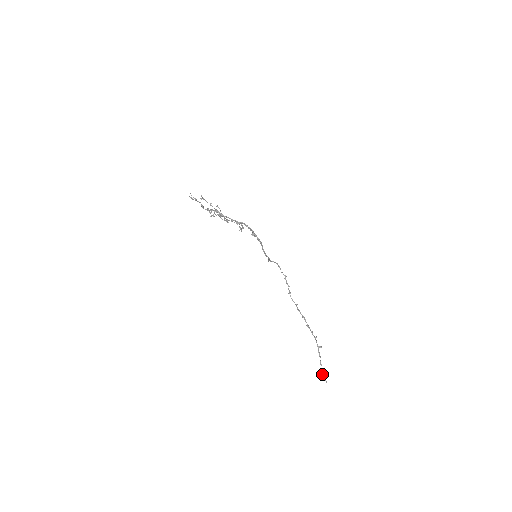
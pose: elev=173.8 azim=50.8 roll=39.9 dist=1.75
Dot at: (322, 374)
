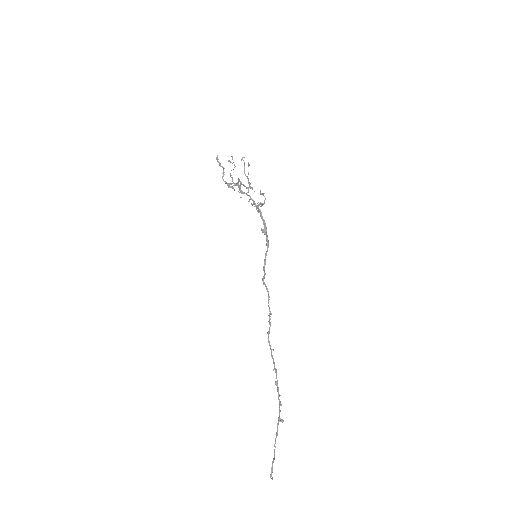
Dot at: occluded
